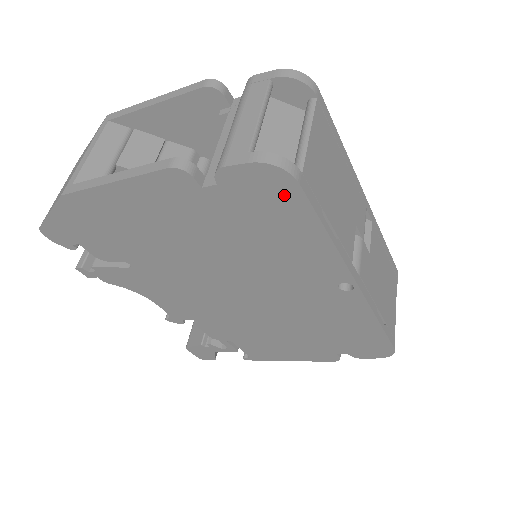
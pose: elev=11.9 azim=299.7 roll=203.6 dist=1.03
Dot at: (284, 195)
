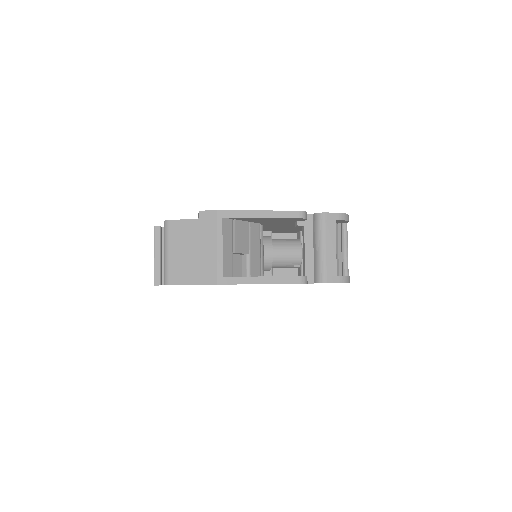
Dot at: occluded
